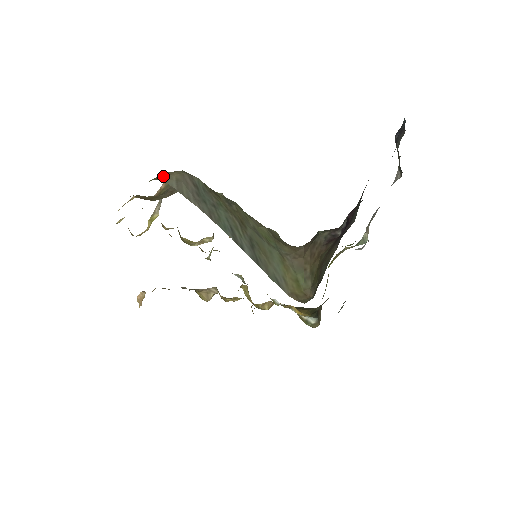
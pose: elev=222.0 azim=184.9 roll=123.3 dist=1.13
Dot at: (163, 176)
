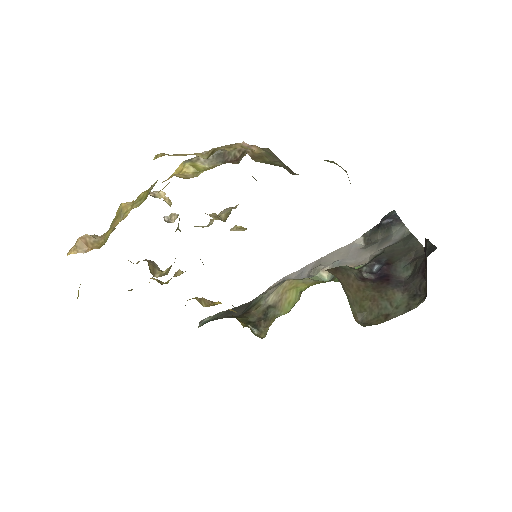
Dot at: occluded
